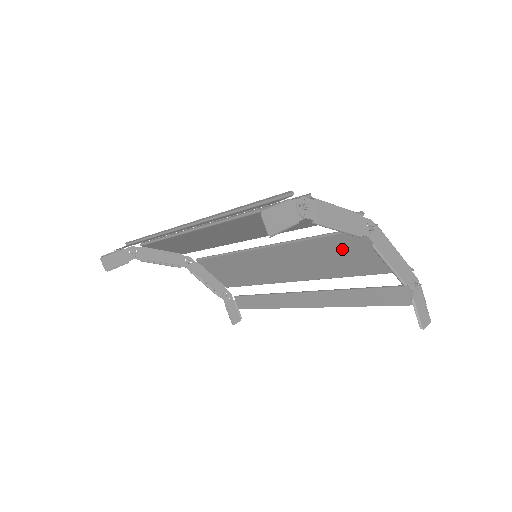
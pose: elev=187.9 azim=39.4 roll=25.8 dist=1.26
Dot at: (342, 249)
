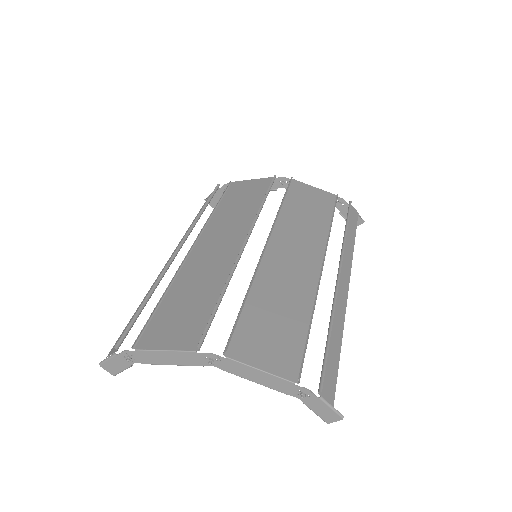
Dot at: (263, 317)
